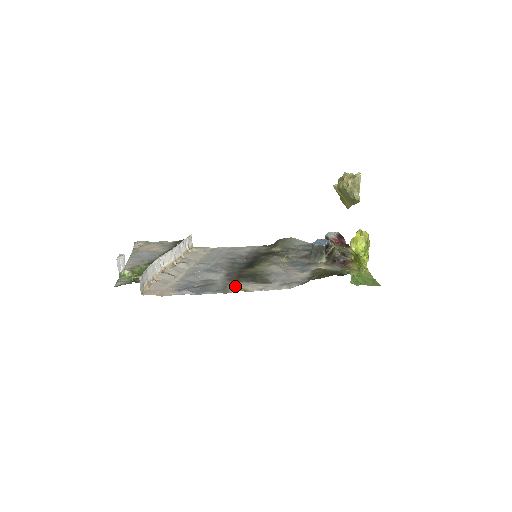
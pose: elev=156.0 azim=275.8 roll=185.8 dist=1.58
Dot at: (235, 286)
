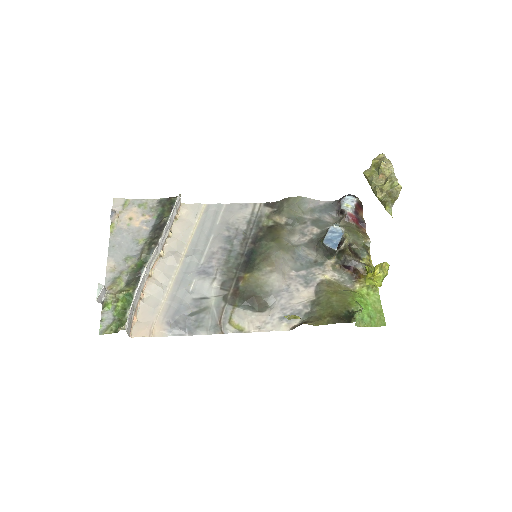
Dot at: (231, 319)
